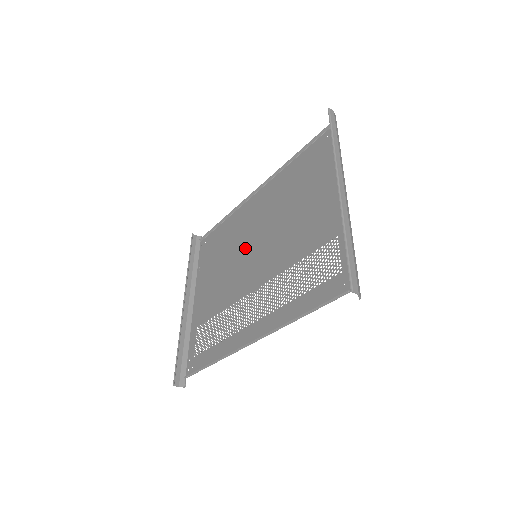
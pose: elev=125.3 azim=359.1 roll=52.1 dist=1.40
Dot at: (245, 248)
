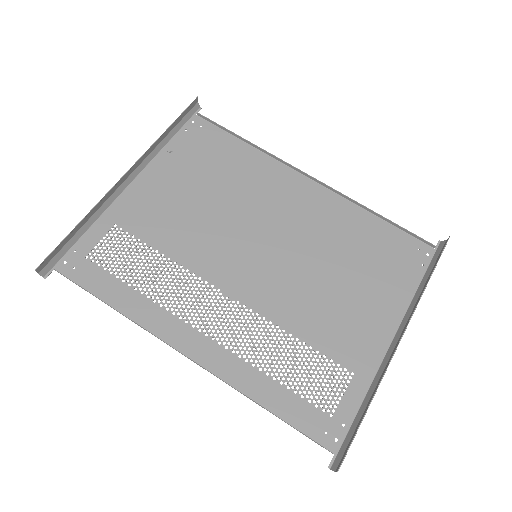
Dot at: (249, 224)
